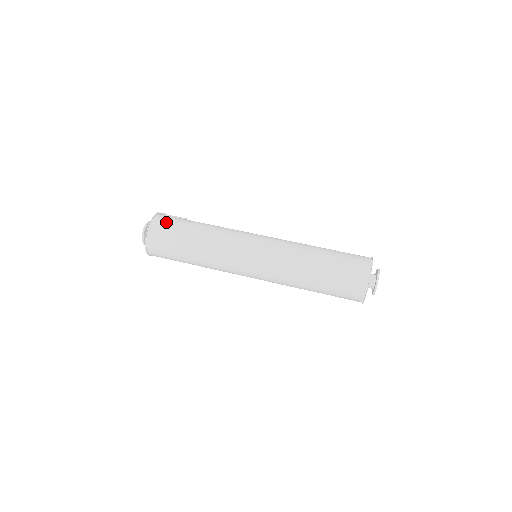
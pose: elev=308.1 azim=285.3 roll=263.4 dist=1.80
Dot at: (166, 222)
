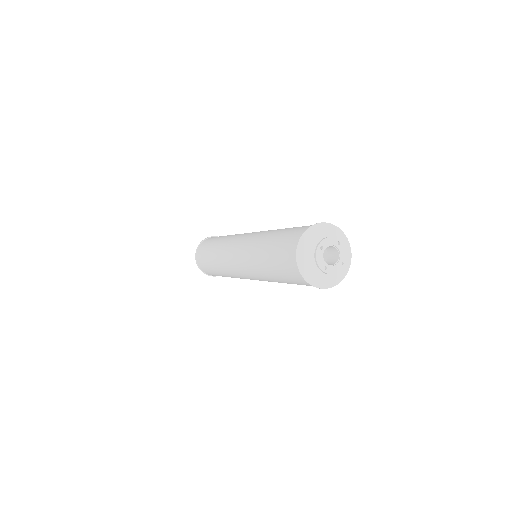
Dot at: occluded
